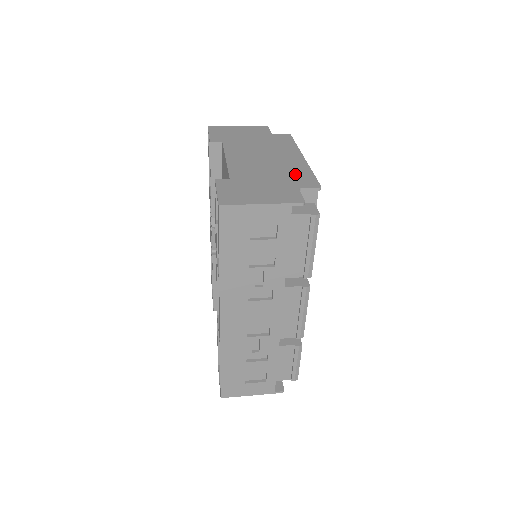
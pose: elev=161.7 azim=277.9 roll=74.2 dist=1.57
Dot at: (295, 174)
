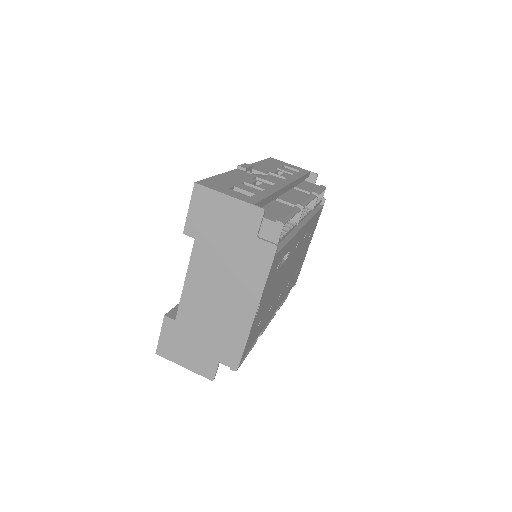
Dot at: (229, 339)
